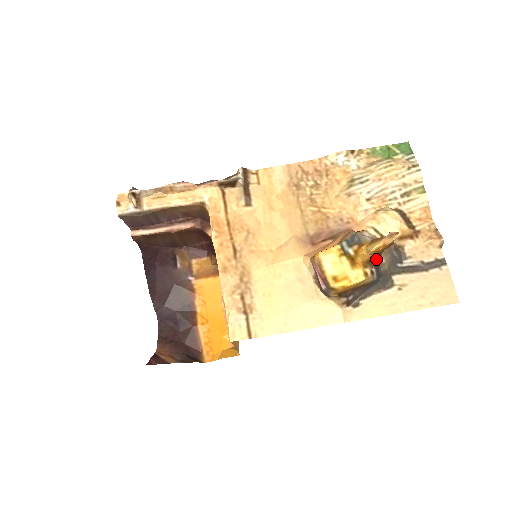
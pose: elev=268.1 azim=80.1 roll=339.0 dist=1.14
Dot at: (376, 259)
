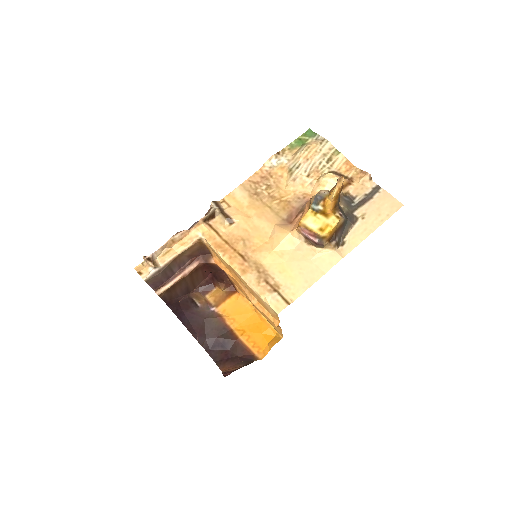
Dot at: (338, 204)
